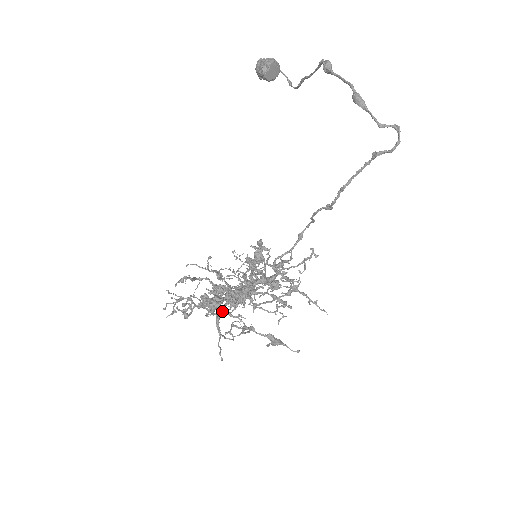
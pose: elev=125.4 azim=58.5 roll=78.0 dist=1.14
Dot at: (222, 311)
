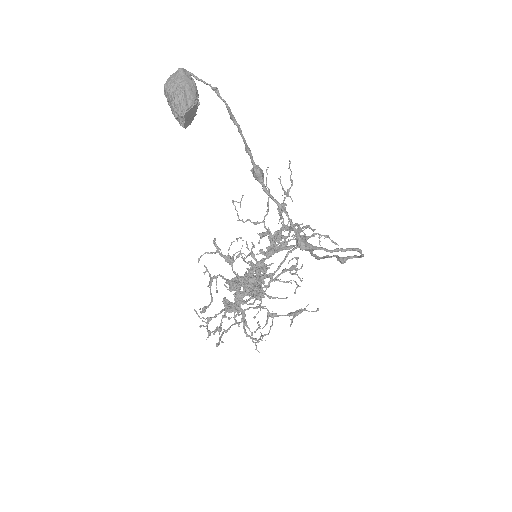
Dot at: (245, 310)
